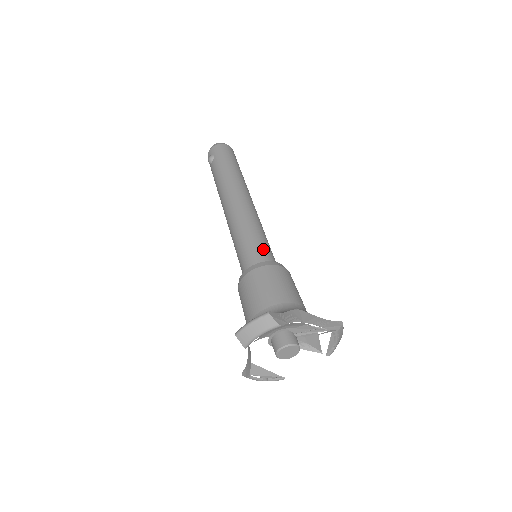
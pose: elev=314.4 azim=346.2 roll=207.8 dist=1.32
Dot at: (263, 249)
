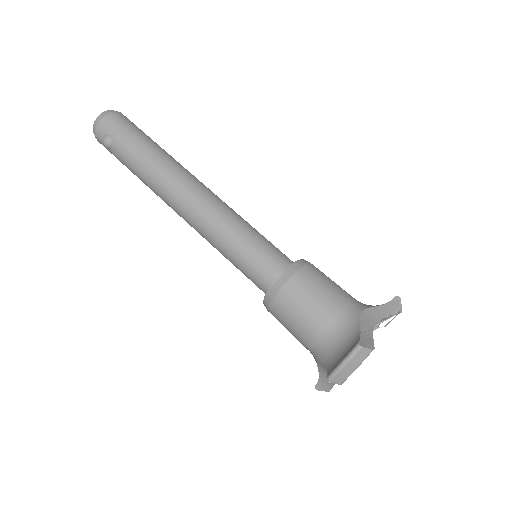
Dot at: (268, 250)
